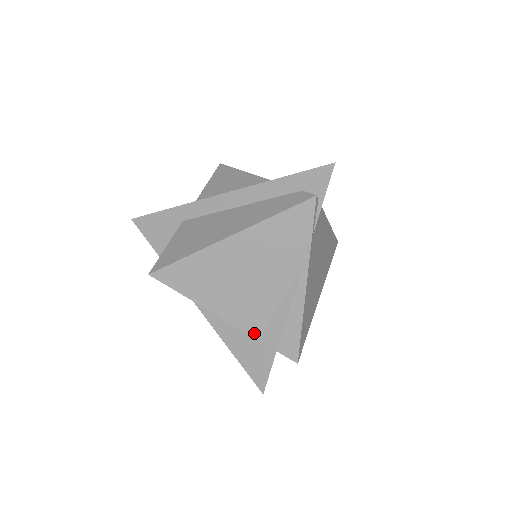
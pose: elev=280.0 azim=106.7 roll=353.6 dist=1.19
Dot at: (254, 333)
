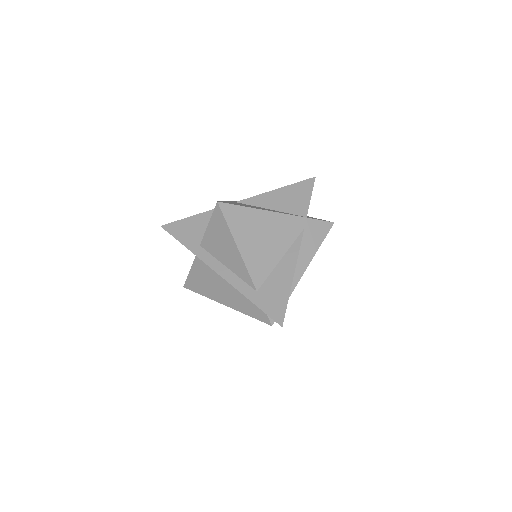
Dot at: occluded
